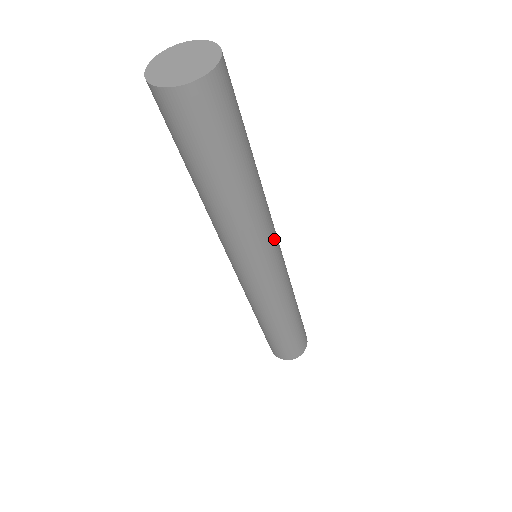
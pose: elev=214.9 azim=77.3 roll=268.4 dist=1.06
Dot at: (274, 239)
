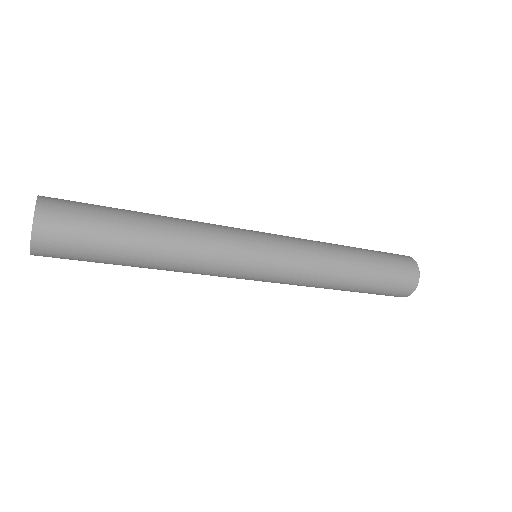
Dot at: (237, 235)
